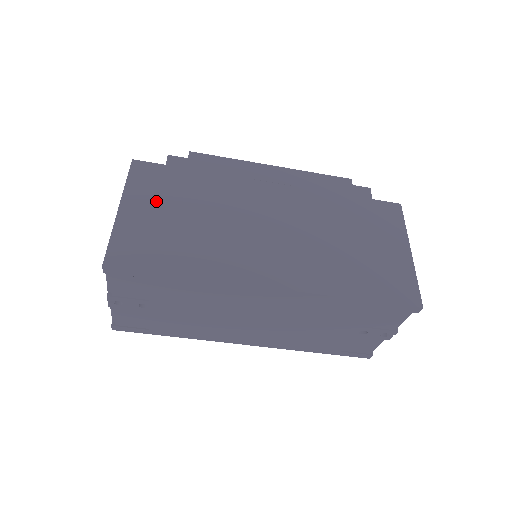
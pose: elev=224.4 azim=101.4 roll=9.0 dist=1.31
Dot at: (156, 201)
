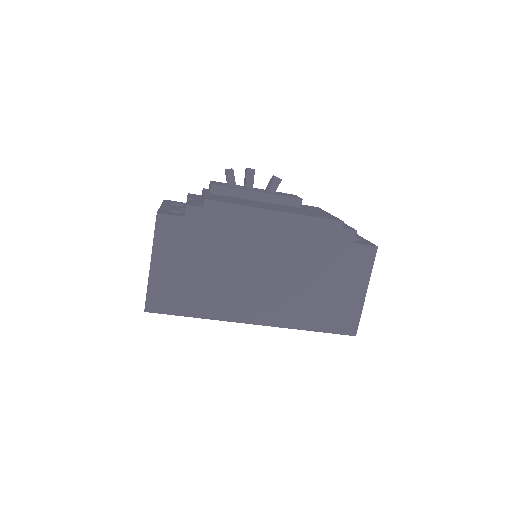
Dot at: (177, 256)
